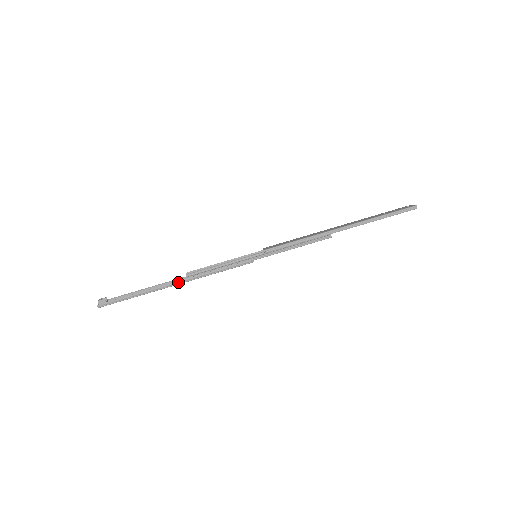
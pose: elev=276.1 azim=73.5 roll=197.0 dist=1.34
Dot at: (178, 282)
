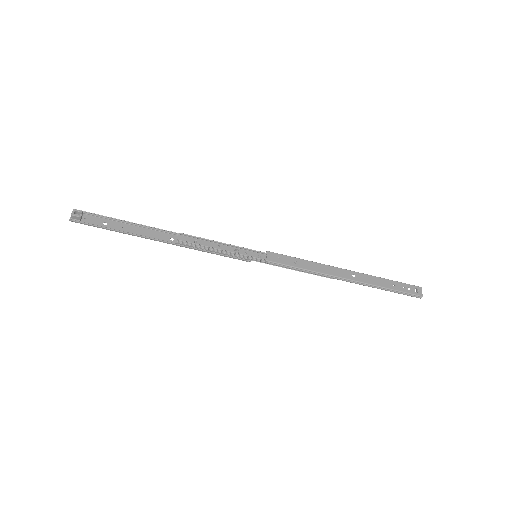
Dot at: (166, 242)
